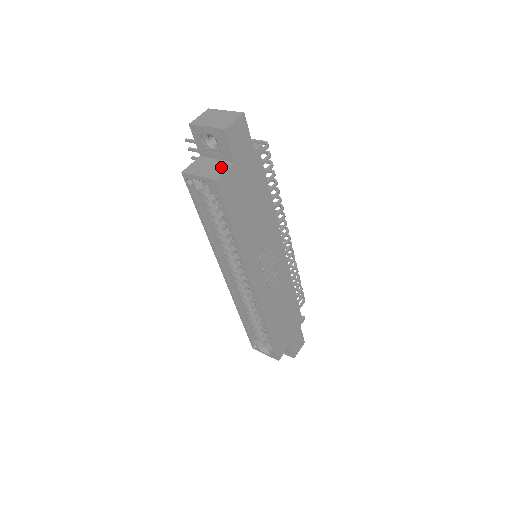
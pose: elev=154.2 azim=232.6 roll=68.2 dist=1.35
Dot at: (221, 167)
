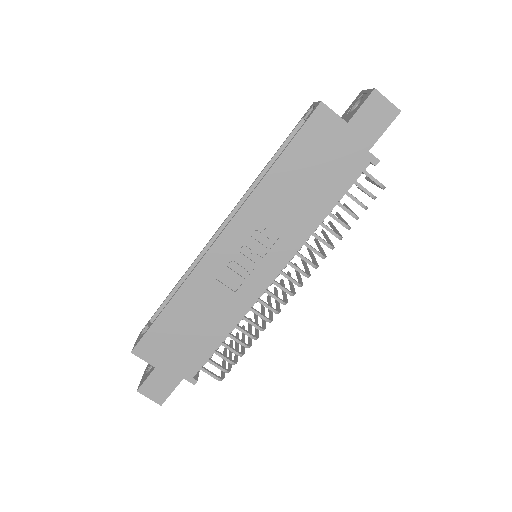
Dot at: occluded
